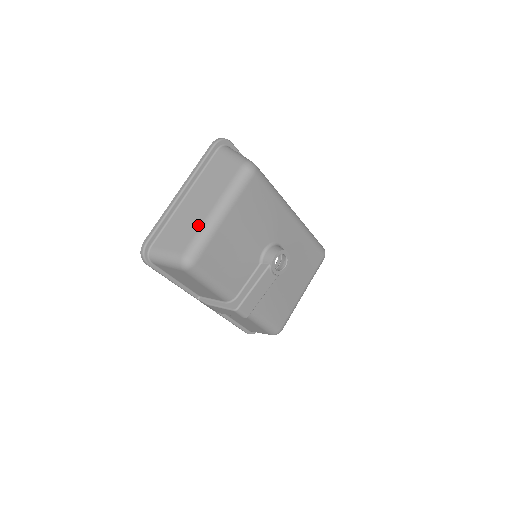
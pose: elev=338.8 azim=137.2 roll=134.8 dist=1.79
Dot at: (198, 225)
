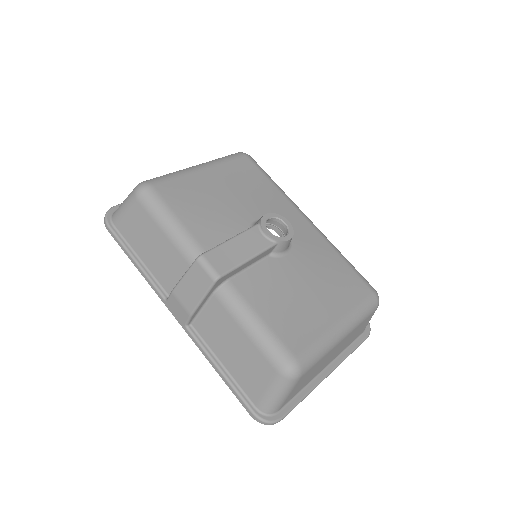
Dot at: occluded
